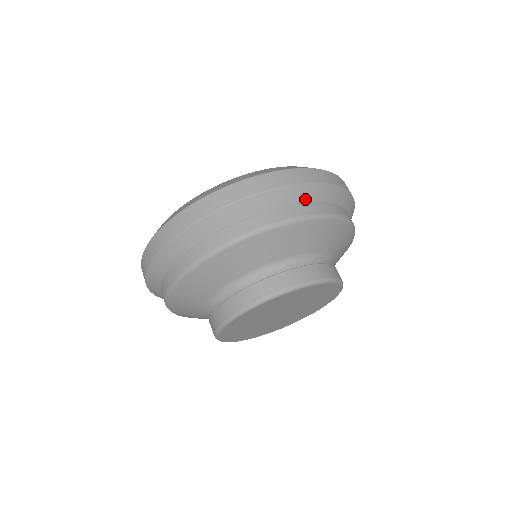
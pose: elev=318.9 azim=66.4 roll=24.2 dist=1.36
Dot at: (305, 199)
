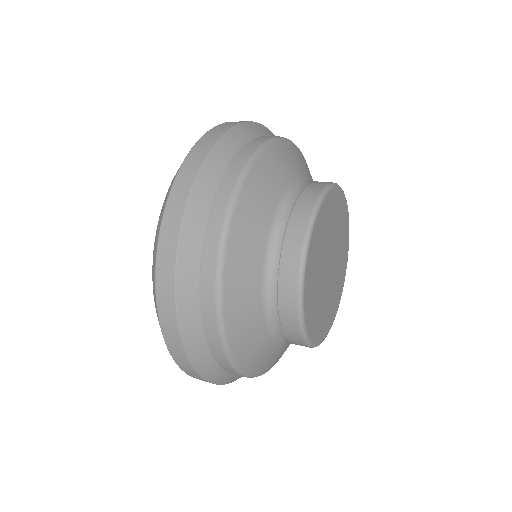
Dot at: occluded
